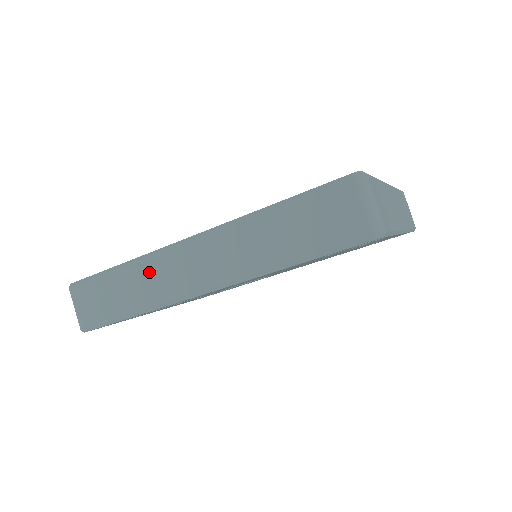
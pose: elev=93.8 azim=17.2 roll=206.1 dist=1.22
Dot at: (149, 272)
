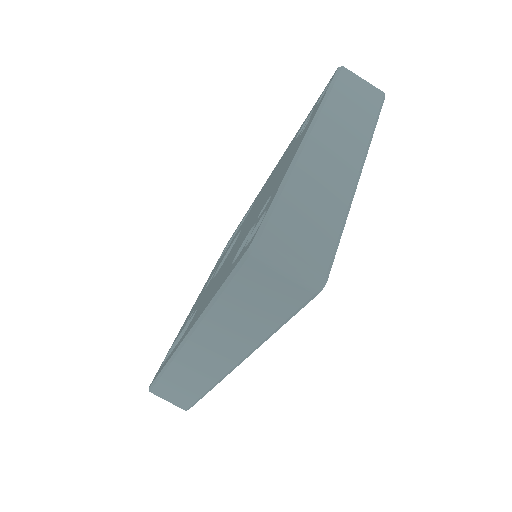
Dot at: (184, 370)
